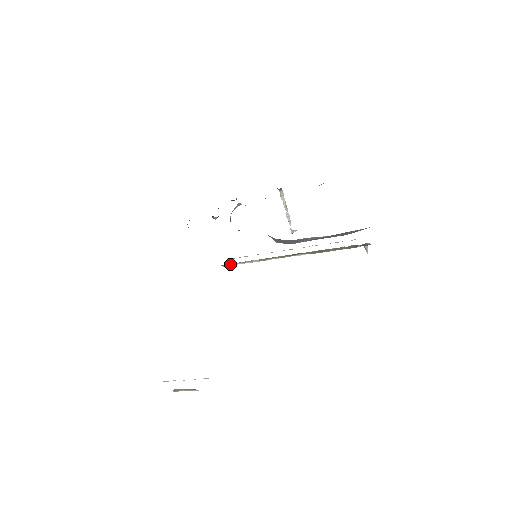
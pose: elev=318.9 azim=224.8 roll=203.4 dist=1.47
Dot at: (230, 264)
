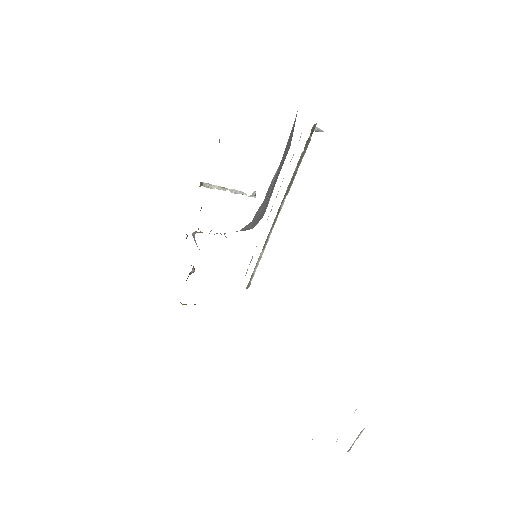
Dot at: (250, 280)
